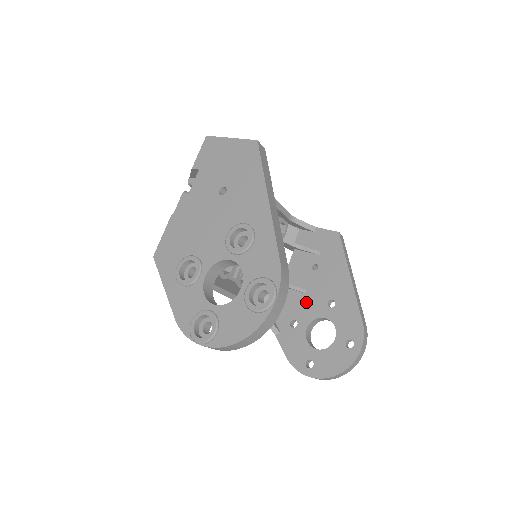
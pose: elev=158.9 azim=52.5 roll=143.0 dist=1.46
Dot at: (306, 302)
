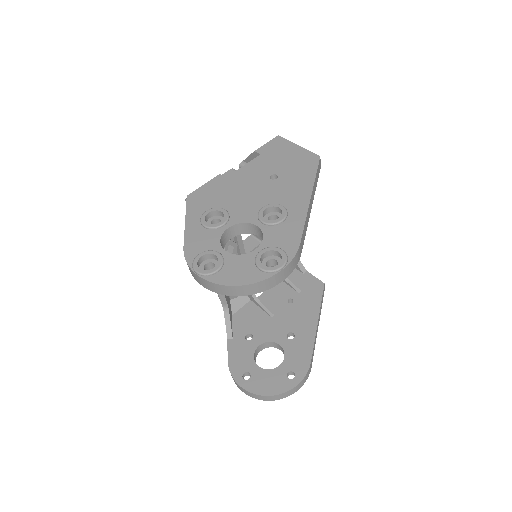
Dot at: (269, 324)
